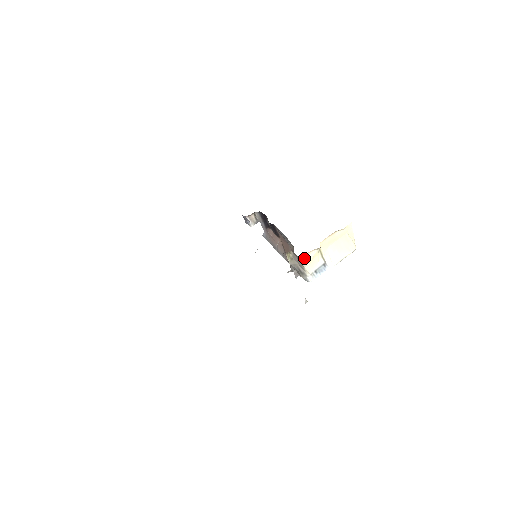
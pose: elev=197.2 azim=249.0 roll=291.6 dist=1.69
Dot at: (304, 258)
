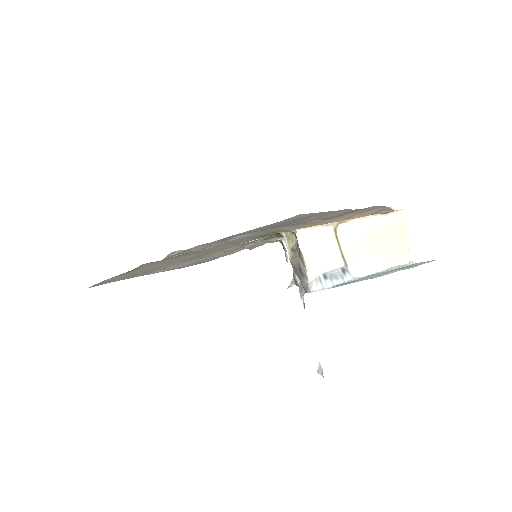
Dot at: (302, 234)
